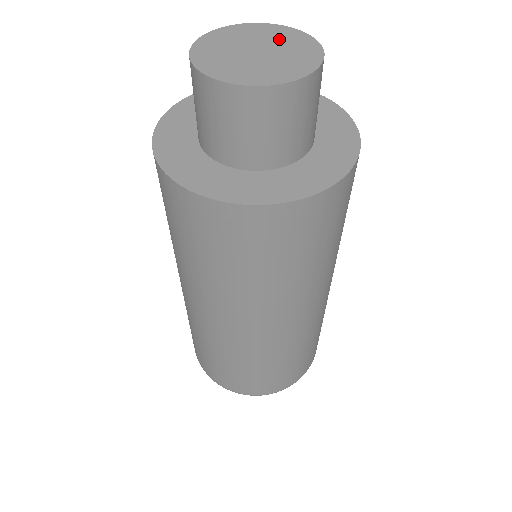
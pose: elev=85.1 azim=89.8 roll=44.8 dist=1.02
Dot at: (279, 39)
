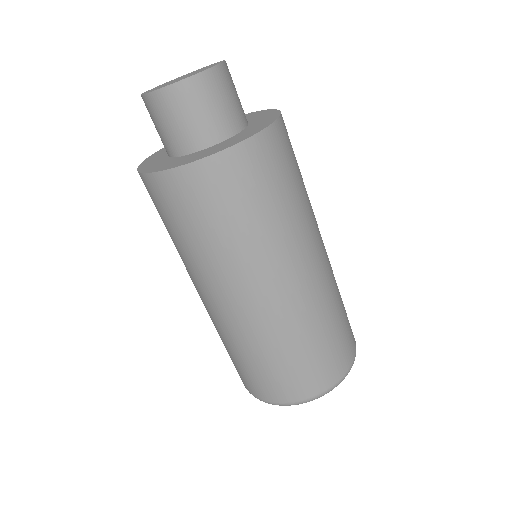
Dot at: occluded
